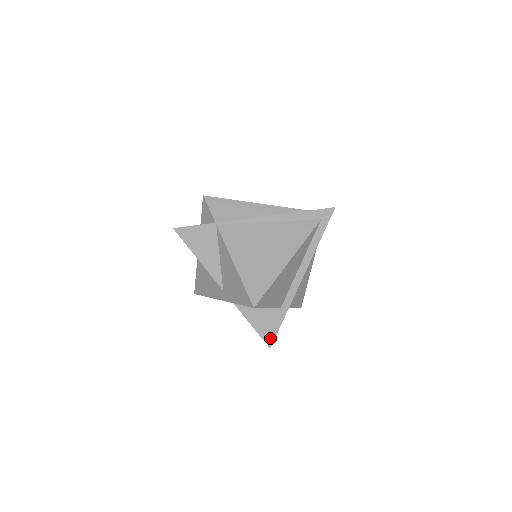
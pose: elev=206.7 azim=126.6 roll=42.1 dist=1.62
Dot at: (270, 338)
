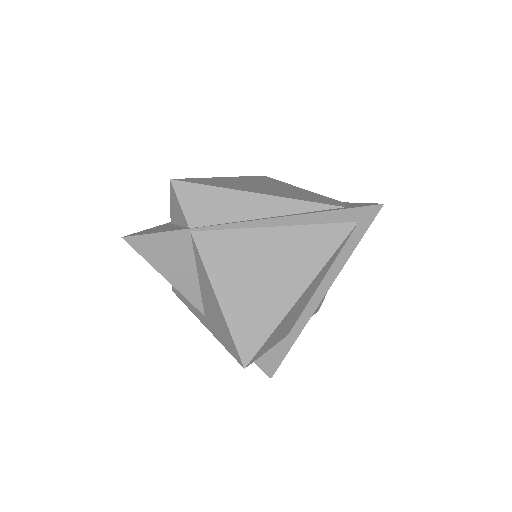
Dot at: (271, 368)
